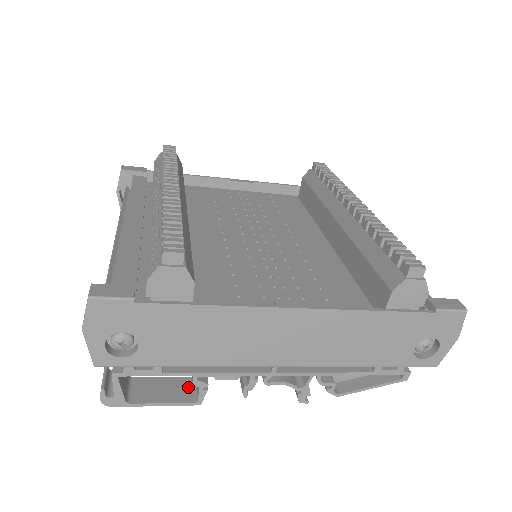
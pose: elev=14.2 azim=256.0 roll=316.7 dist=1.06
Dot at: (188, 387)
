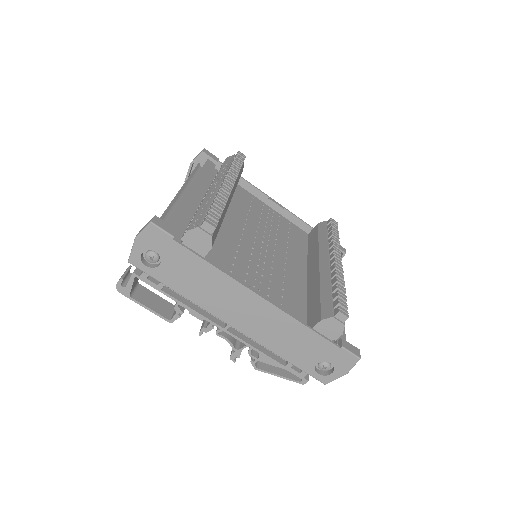
Dot at: (169, 309)
